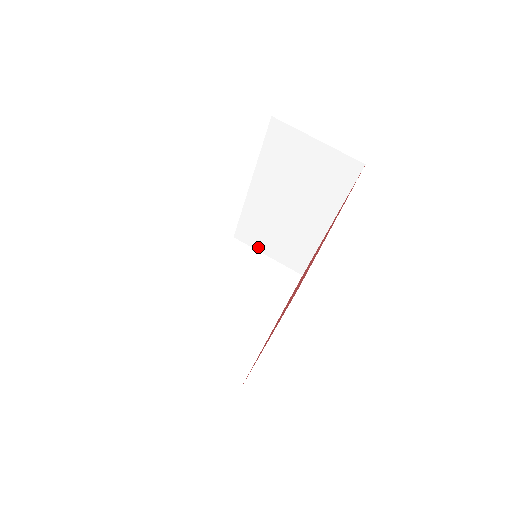
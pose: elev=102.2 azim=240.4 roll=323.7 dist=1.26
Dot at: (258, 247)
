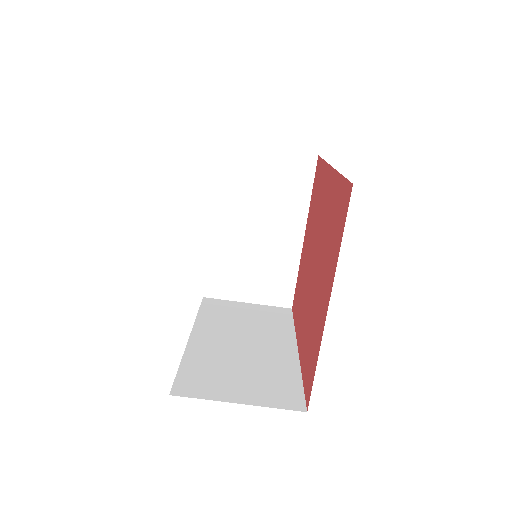
Dot at: (253, 147)
